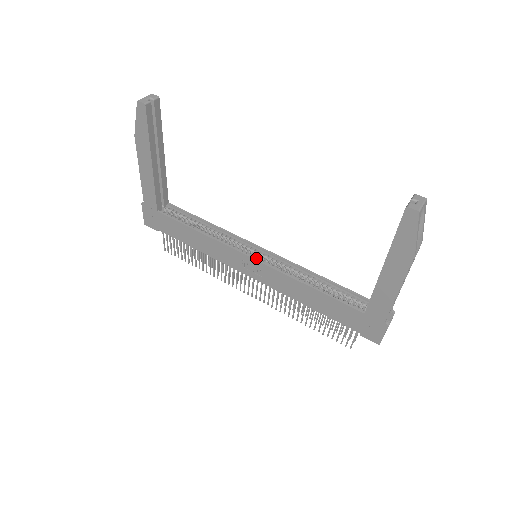
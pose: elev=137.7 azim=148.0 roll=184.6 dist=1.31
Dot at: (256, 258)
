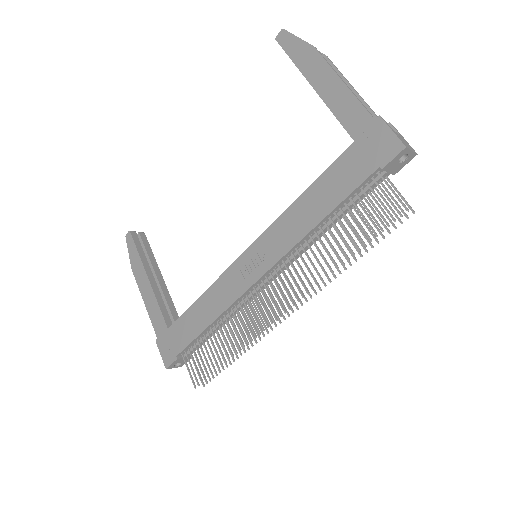
Dot at: occluded
